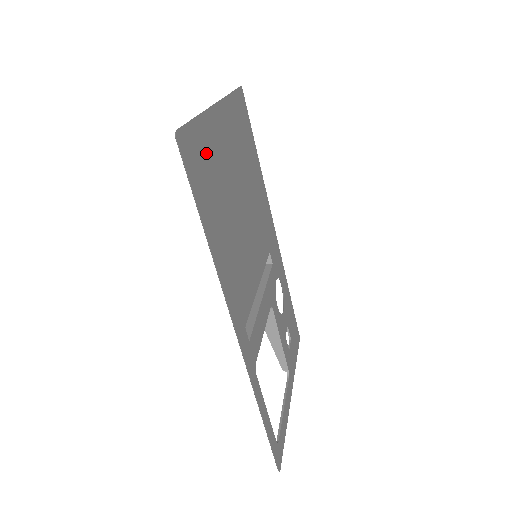
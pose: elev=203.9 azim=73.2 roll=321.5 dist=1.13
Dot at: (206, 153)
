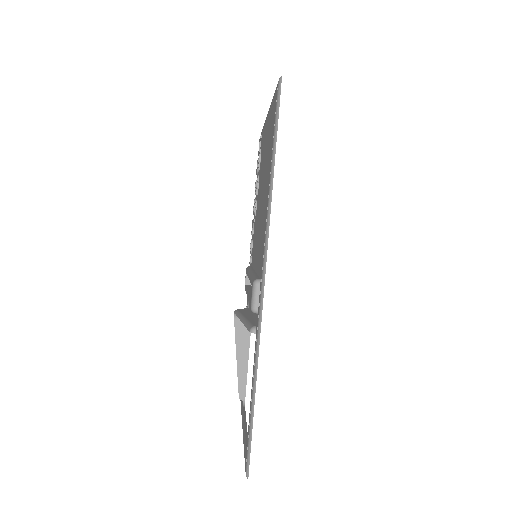
Dot at: occluded
